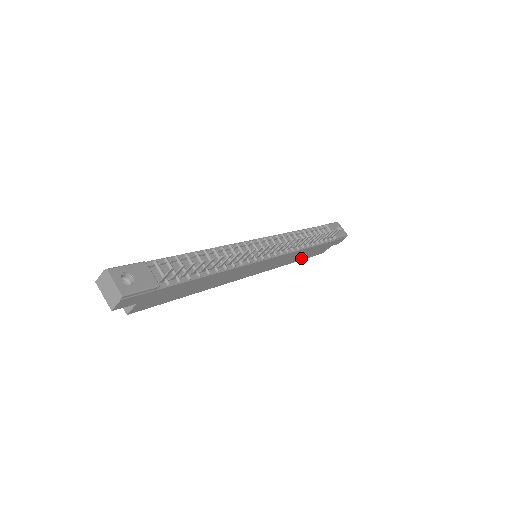
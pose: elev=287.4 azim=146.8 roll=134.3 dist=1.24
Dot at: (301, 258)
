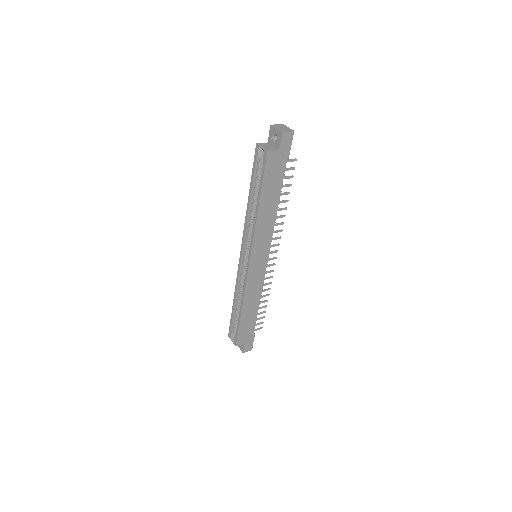
Dot at: (243, 315)
